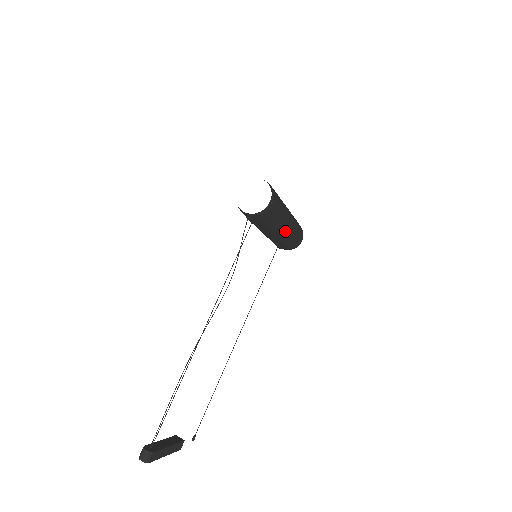
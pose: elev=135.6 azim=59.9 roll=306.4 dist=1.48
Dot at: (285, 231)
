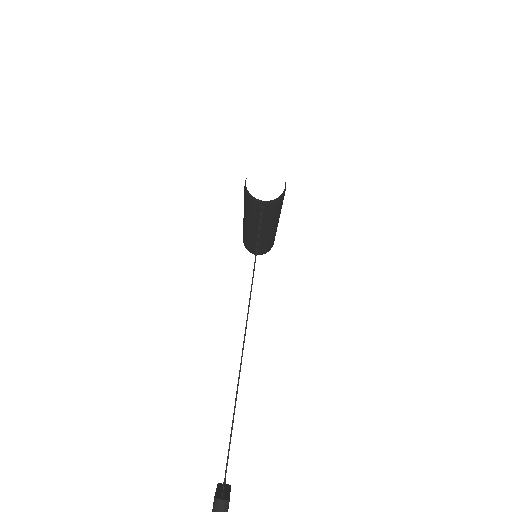
Dot at: (276, 226)
